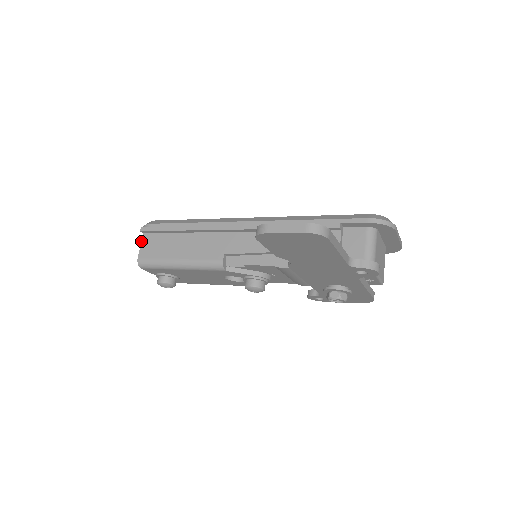
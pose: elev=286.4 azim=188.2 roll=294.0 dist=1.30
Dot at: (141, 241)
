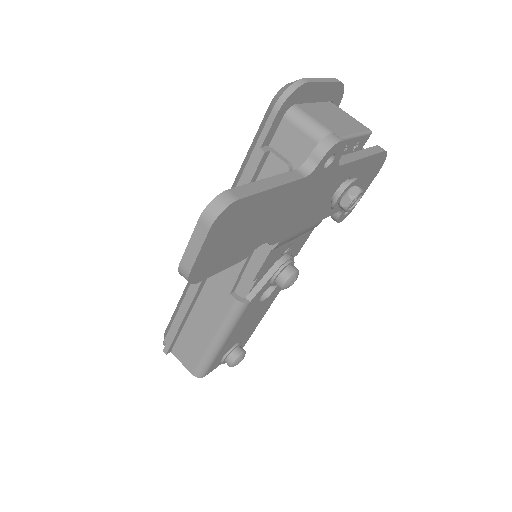
Dot at: occluded
